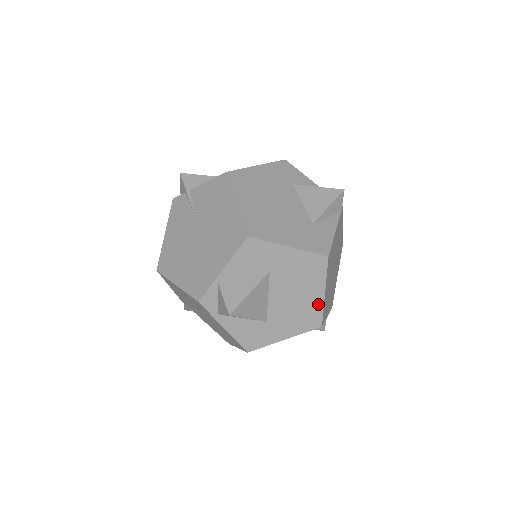
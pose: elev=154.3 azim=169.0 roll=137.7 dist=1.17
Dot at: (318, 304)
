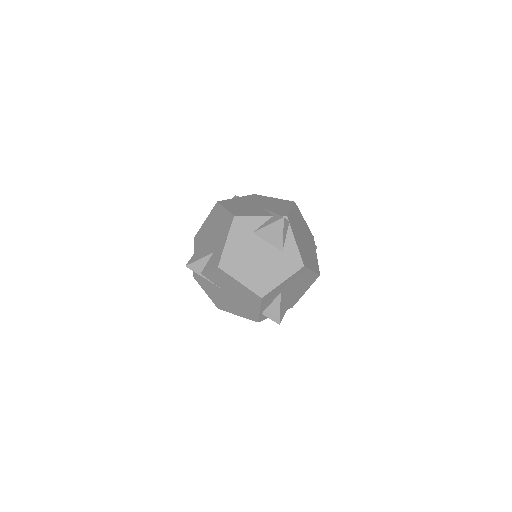
Dot at: (312, 275)
